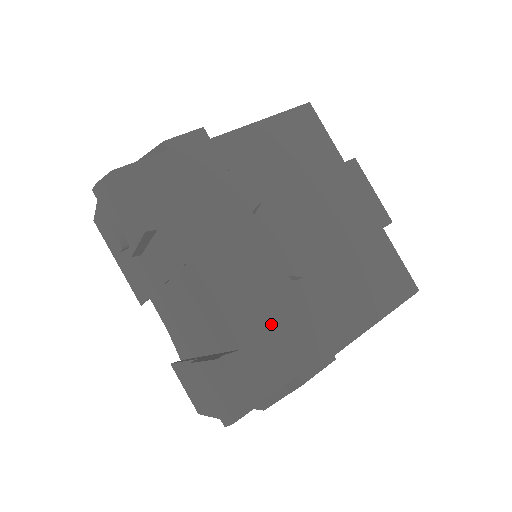
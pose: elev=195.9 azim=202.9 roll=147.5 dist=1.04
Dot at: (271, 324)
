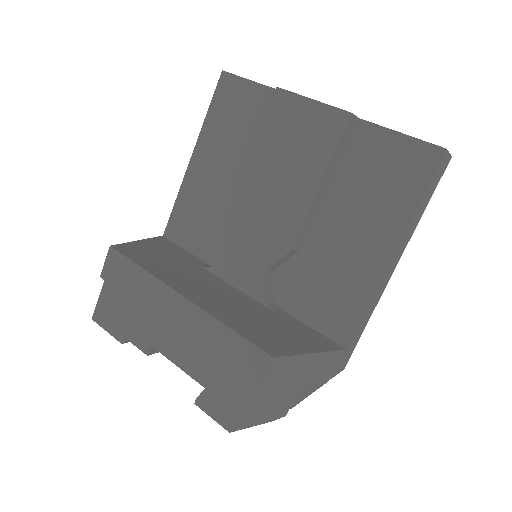
Dot at: (213, 358)
